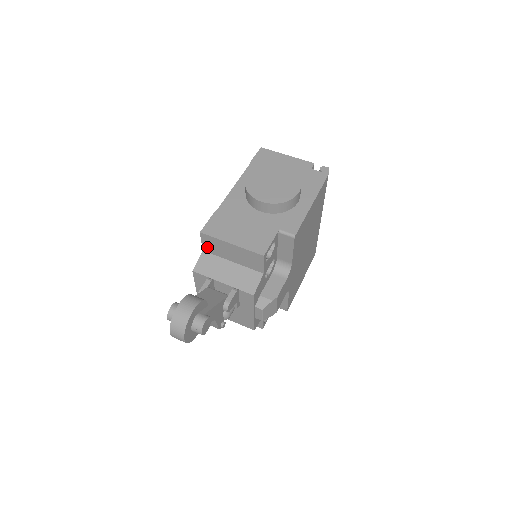
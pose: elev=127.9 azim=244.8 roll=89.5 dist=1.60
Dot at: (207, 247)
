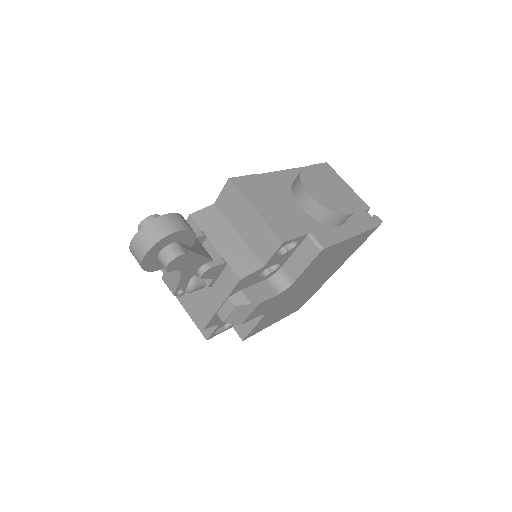
Dot at: (222, 201)
